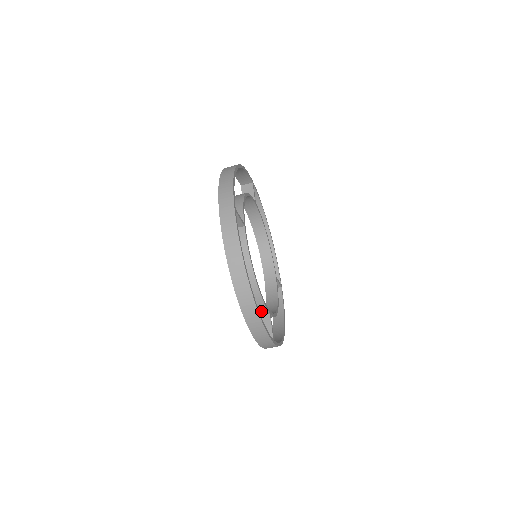
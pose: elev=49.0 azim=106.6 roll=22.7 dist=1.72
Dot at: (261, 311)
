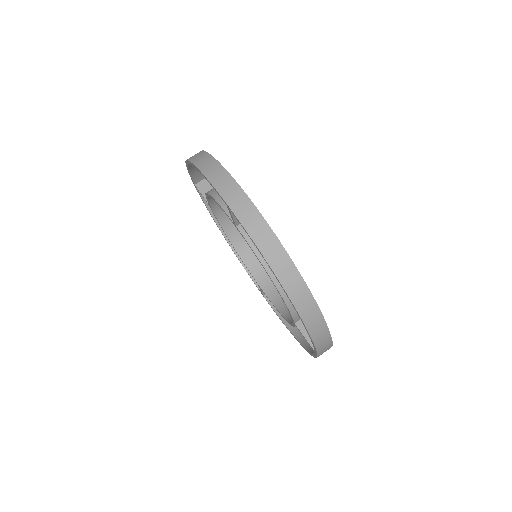
Dot at: occluded
